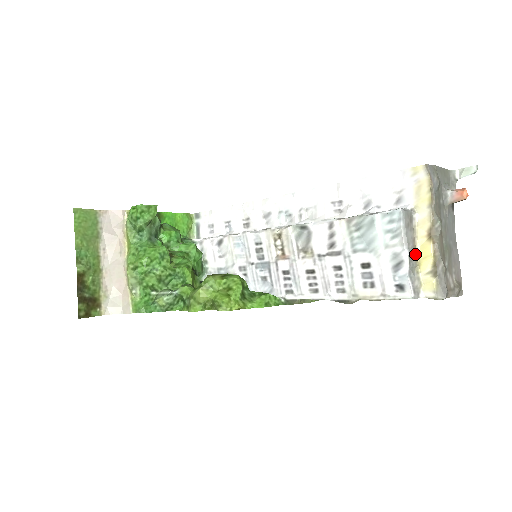
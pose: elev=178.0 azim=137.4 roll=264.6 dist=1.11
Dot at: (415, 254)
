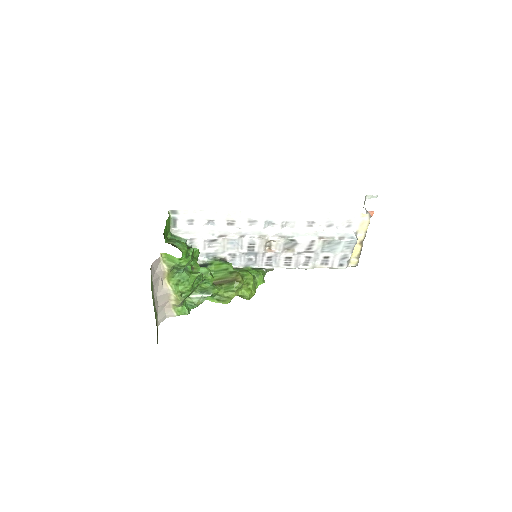
Dot at: occluded
